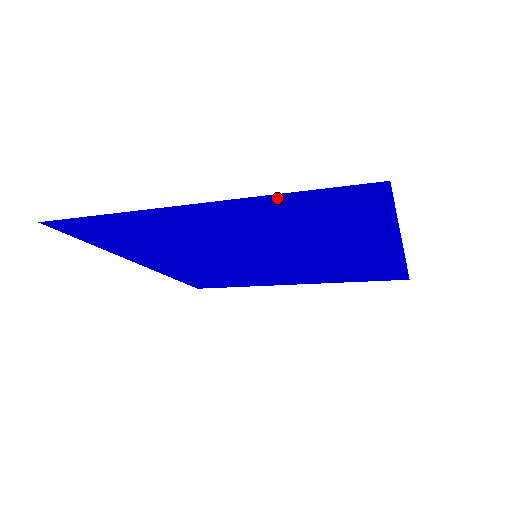
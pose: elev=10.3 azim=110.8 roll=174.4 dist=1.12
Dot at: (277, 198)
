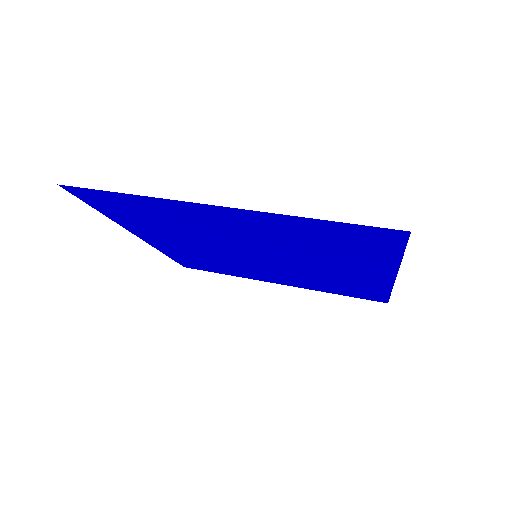
Dot at: (301, 220)
